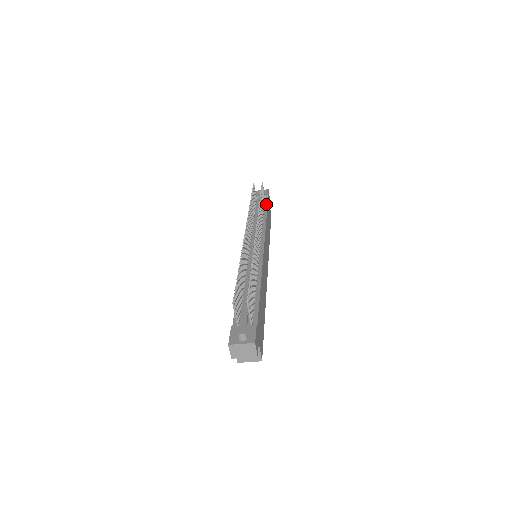
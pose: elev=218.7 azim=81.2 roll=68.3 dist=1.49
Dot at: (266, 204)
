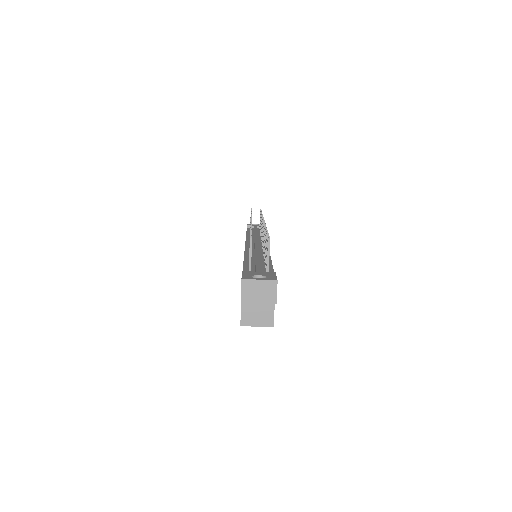
Dot at: occluded
